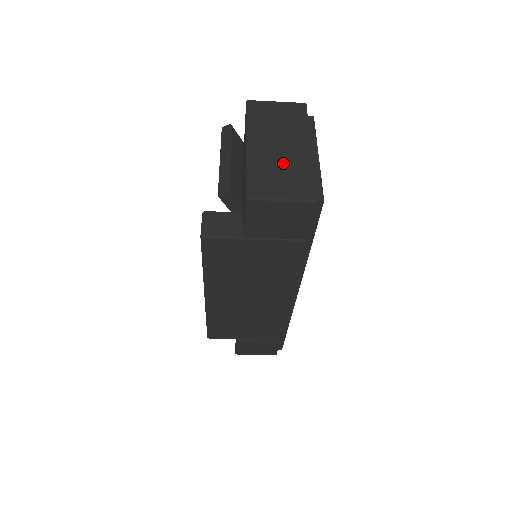
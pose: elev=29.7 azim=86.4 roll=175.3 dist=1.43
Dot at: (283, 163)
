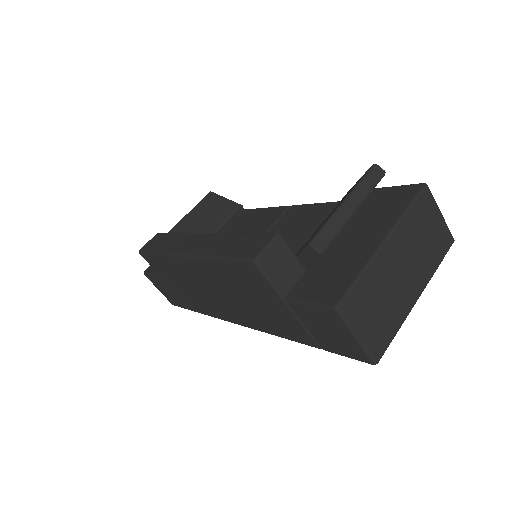
Dot at: (390, 295)
